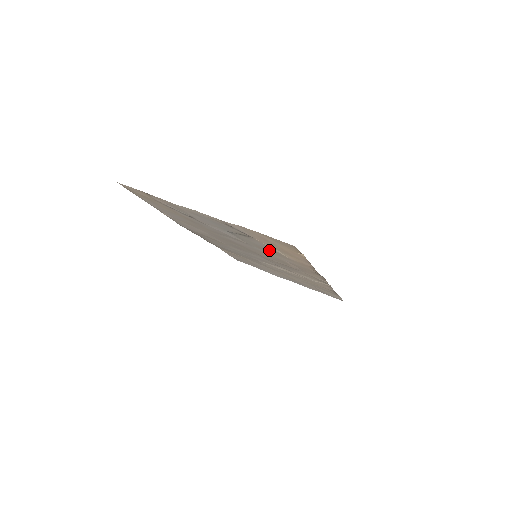
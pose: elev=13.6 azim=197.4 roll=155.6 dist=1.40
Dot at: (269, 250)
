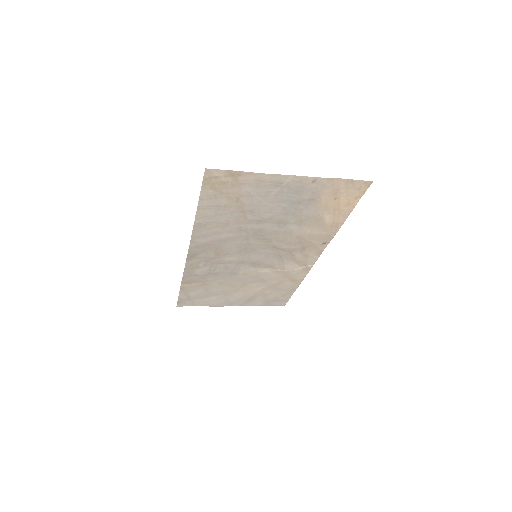
Dot at: (310, 219)
